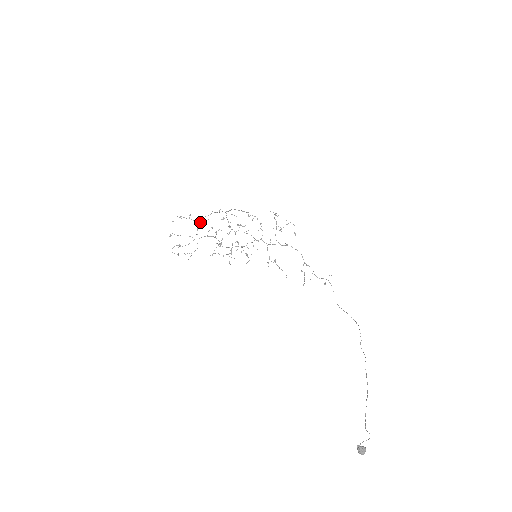
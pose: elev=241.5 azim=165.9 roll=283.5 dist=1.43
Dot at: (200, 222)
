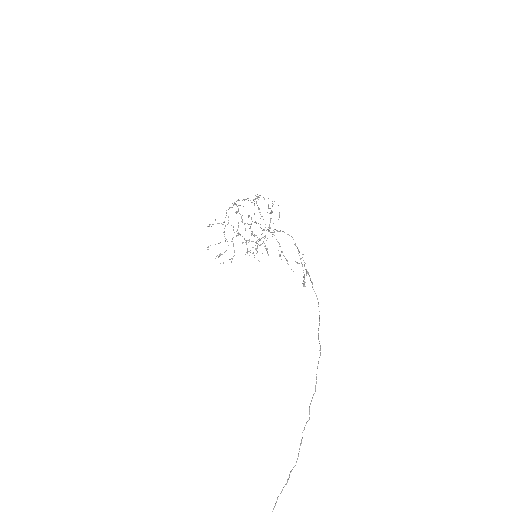
Dot at: occluded
